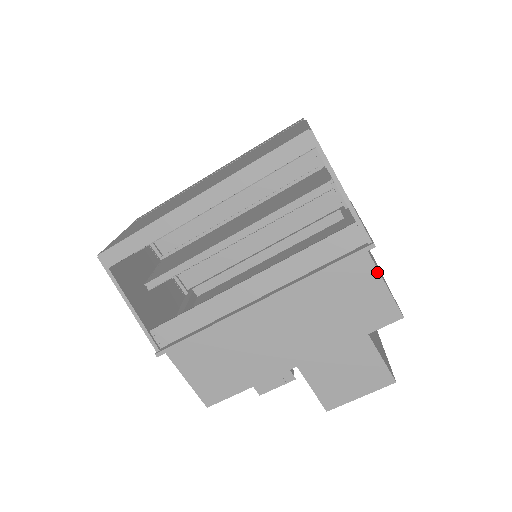
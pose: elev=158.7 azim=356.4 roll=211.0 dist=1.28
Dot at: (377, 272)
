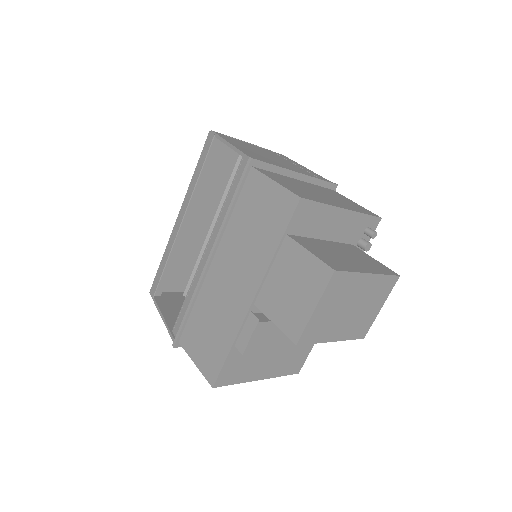
Dot at: (265, 177)
